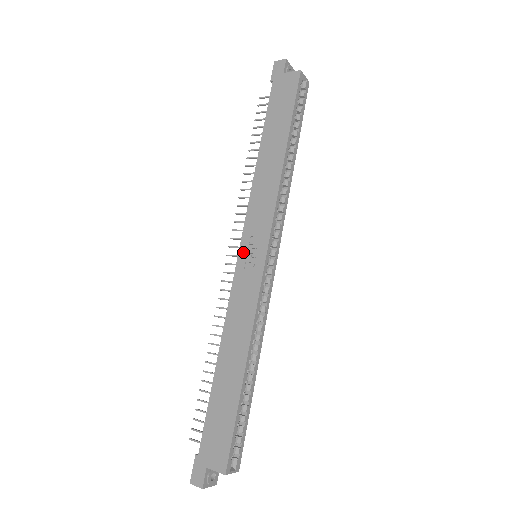
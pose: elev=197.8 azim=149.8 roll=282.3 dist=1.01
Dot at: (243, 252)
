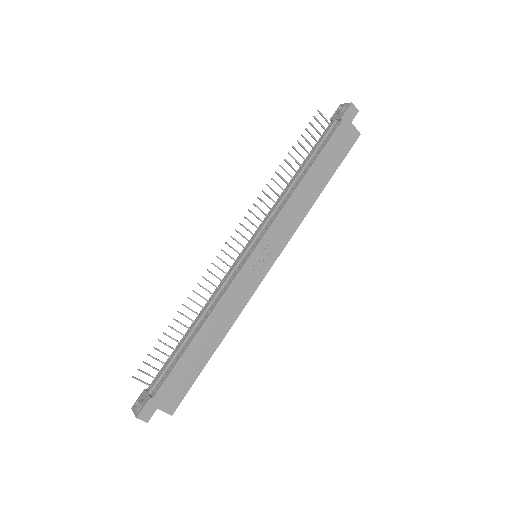
Dot at: (257, 254)
